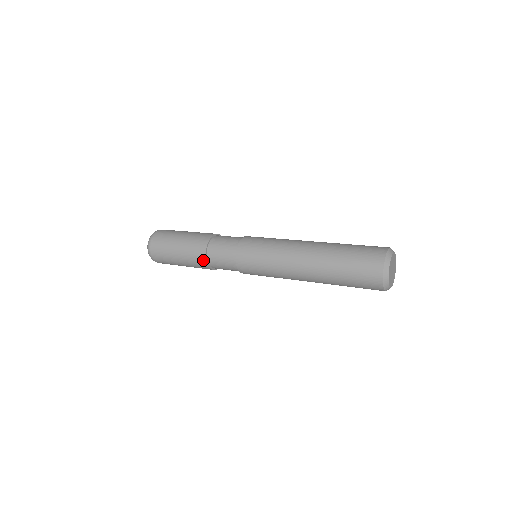
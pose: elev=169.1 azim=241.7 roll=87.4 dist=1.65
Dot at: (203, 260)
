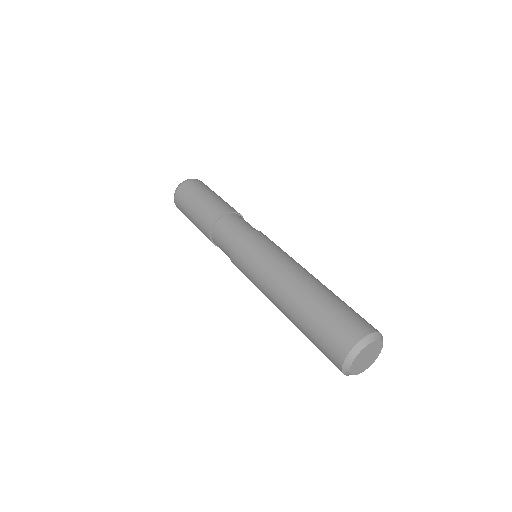
Dot at: occluded
